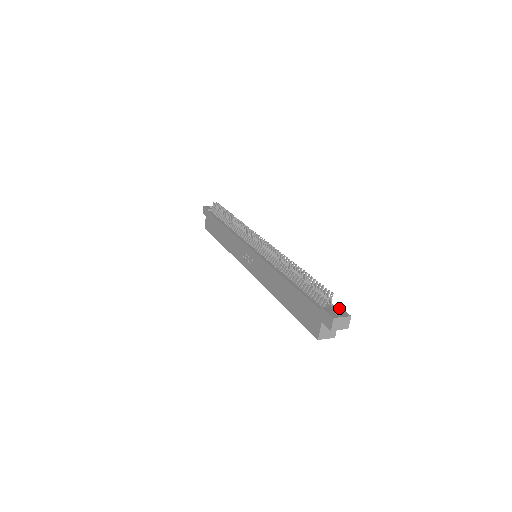
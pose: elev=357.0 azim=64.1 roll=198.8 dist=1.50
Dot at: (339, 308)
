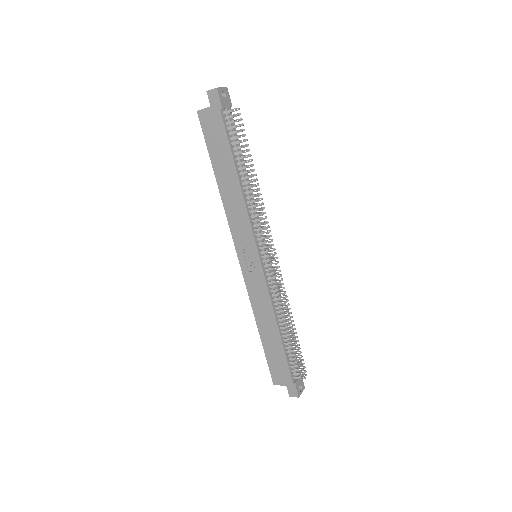
Dot at: (302, 379)
